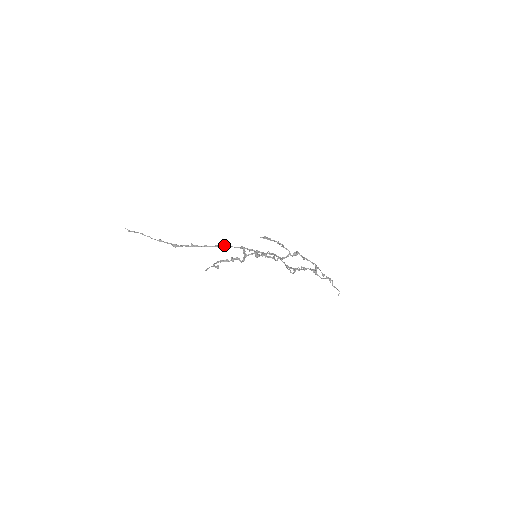
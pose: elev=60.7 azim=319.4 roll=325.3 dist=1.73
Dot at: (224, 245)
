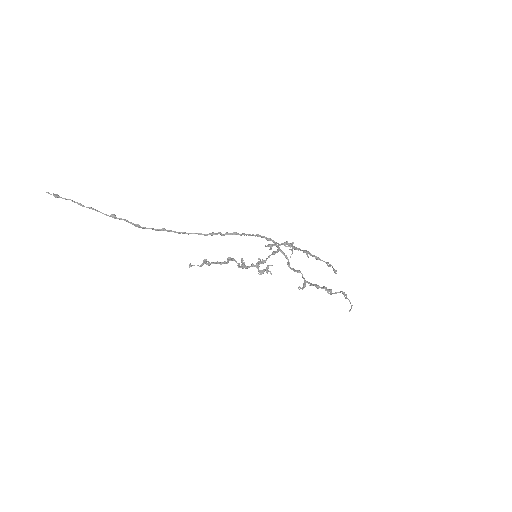
Dot at: (211, 235)
